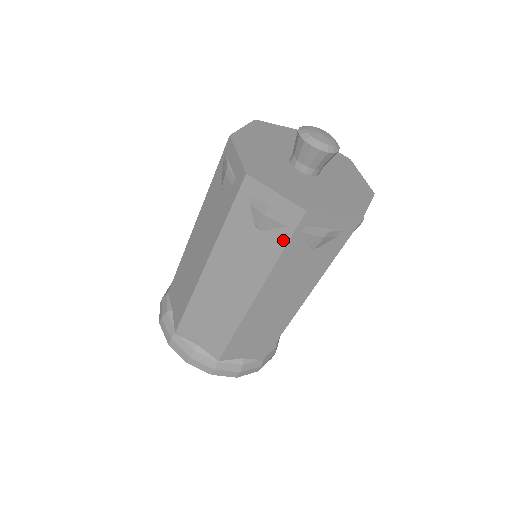
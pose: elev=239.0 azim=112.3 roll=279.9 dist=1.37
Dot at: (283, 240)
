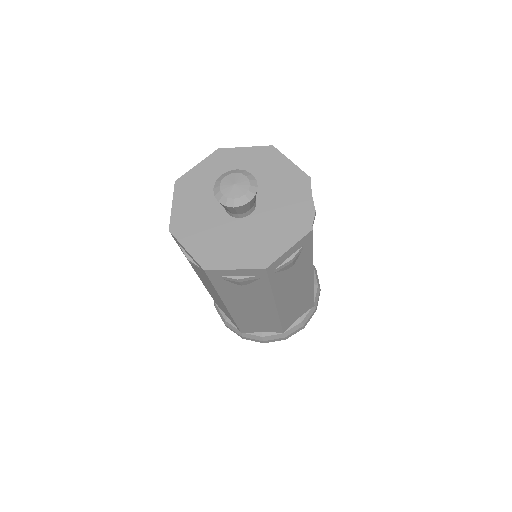
Dot at: (265, 283)
